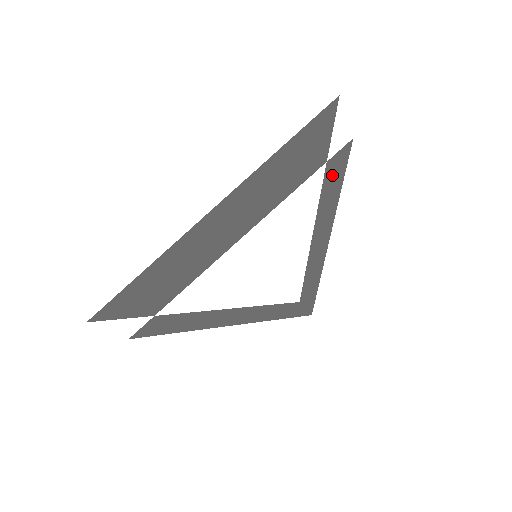
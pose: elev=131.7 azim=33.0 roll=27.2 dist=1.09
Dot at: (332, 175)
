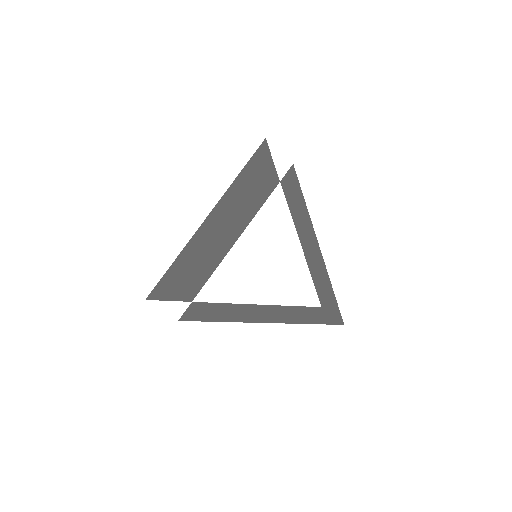
Dot at: (290, 191)
